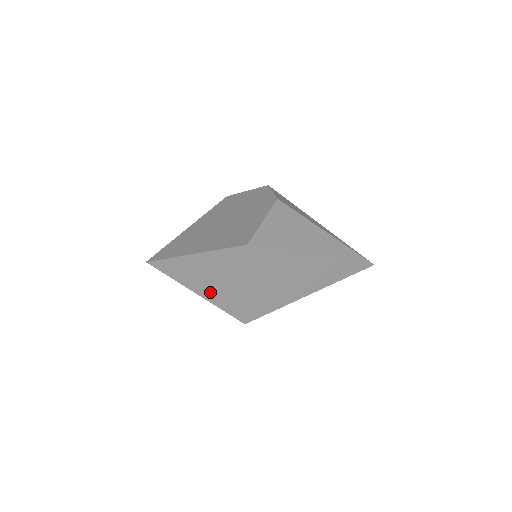
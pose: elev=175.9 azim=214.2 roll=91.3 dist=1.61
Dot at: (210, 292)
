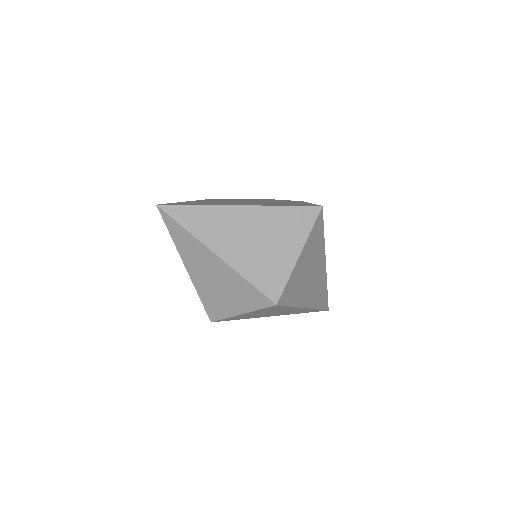
Dot at: (244, 258)
